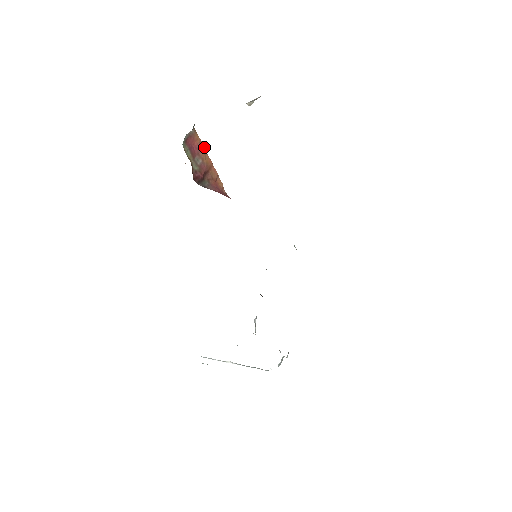
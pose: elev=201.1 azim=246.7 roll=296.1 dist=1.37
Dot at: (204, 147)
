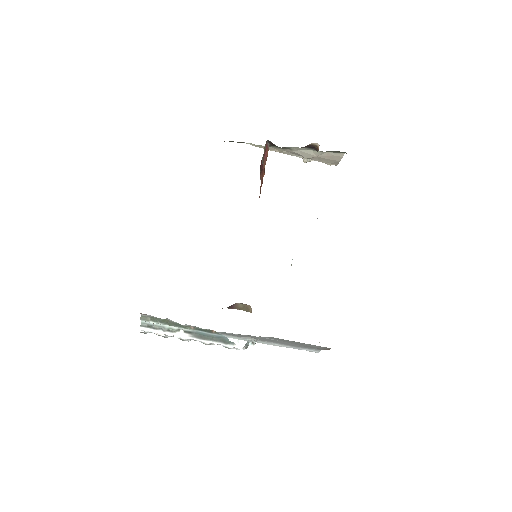
Dot at: occluded
